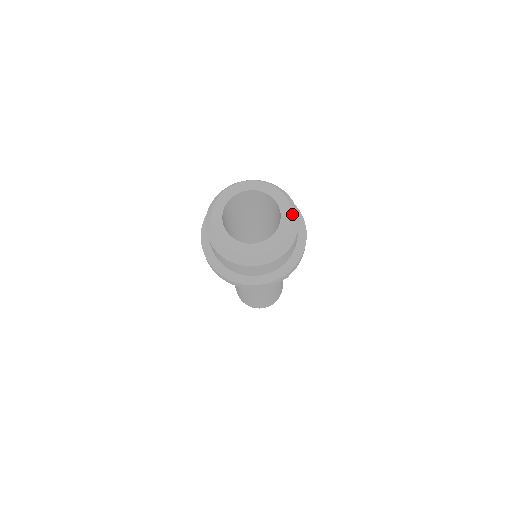
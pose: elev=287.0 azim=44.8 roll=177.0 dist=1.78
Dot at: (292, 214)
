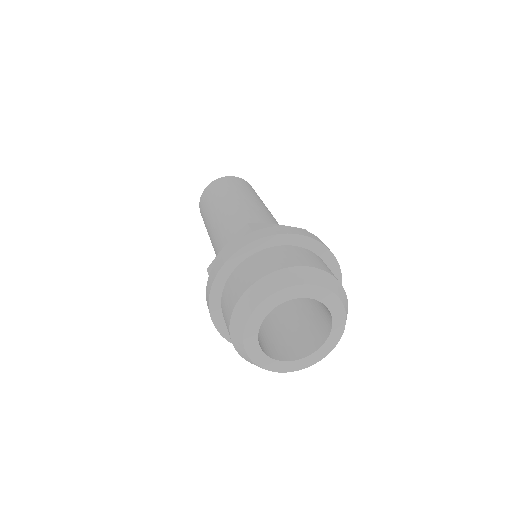
Dot at: (339, 340)
